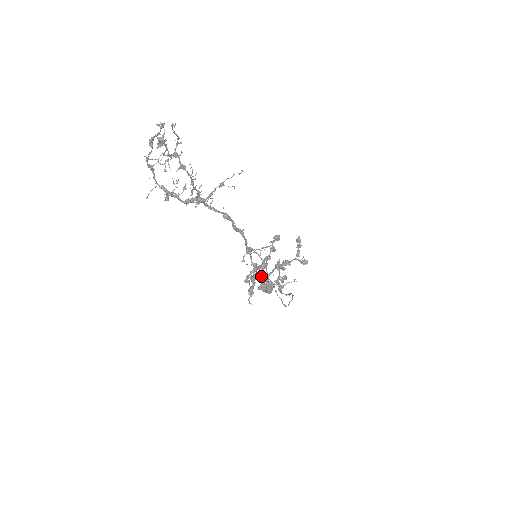
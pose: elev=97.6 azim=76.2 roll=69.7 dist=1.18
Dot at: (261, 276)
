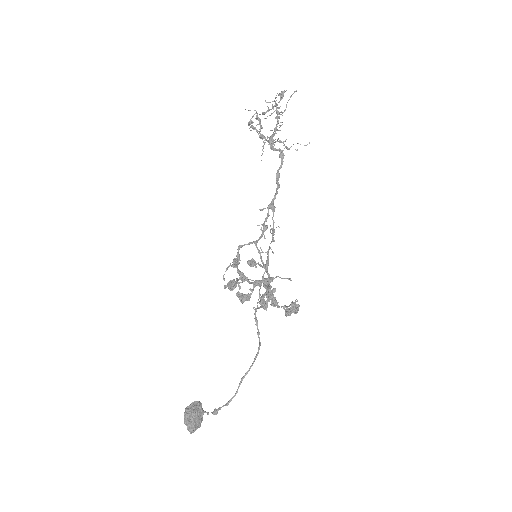
Dot at: occluded
